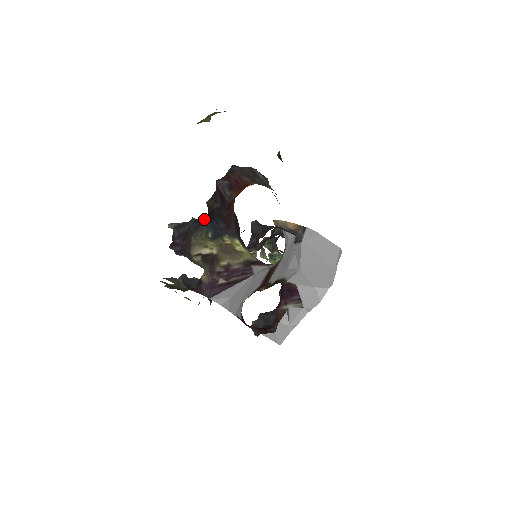
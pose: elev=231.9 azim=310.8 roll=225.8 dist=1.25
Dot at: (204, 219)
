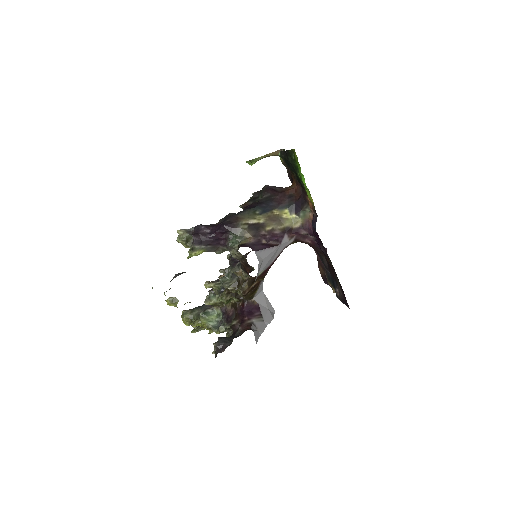
Dot at: occluded
